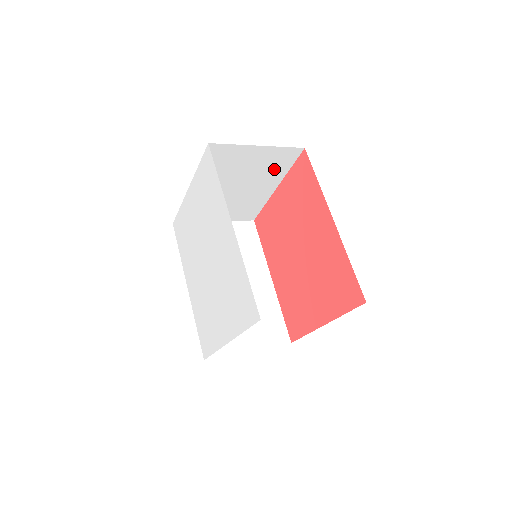
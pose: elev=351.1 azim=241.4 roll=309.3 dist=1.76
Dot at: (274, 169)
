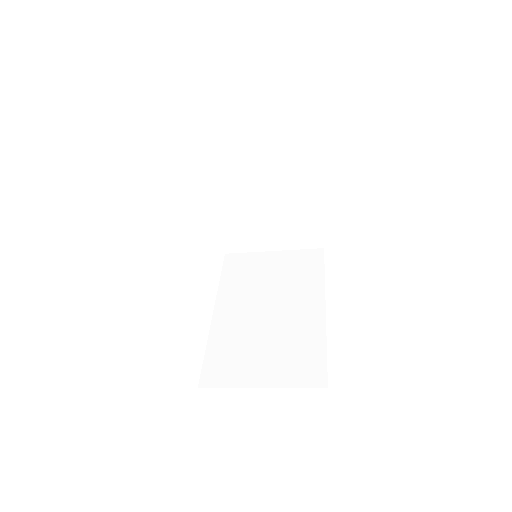
Dot at: (296, 164)
